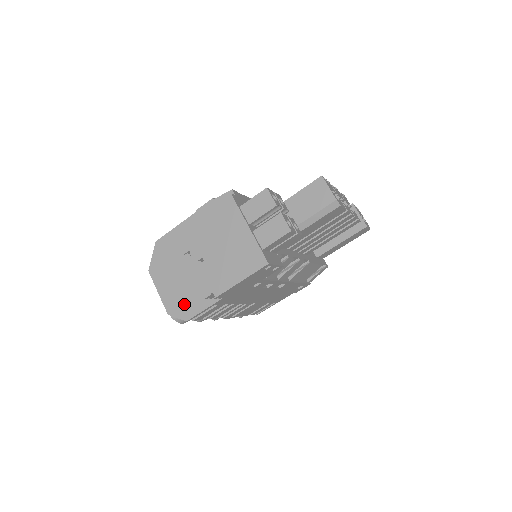
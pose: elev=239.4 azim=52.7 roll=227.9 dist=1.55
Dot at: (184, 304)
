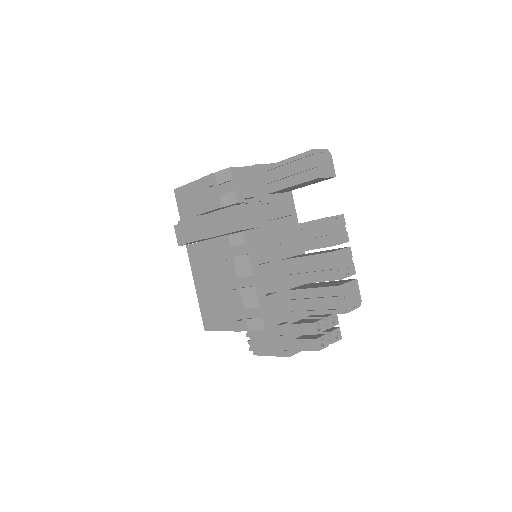
Dot at: occluded
